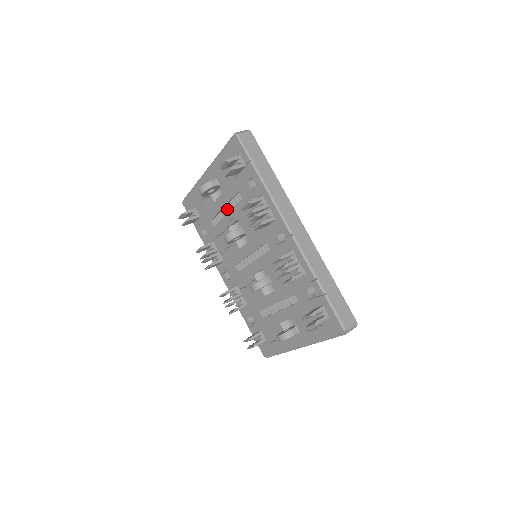
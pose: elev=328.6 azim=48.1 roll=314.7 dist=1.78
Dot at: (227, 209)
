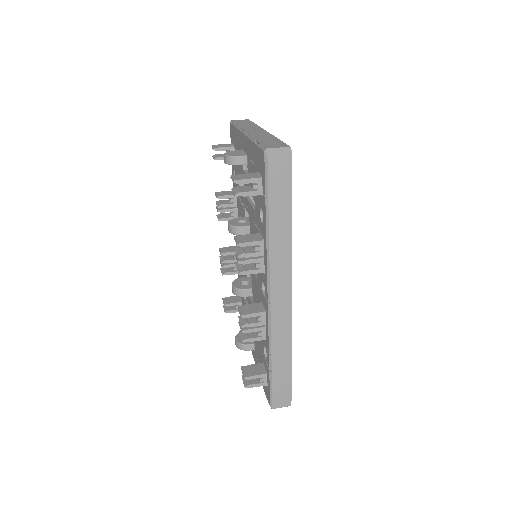
Dot at: occluded
